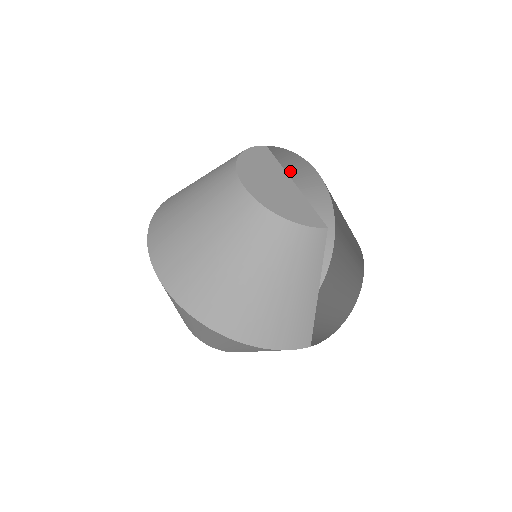
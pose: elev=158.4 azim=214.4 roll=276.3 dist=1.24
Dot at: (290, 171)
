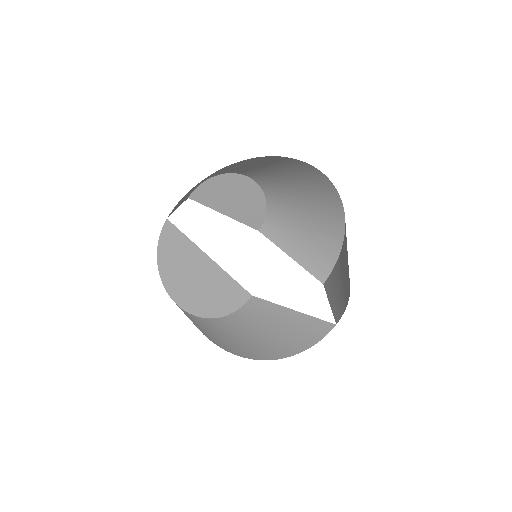
Dot at: (212, 174)
